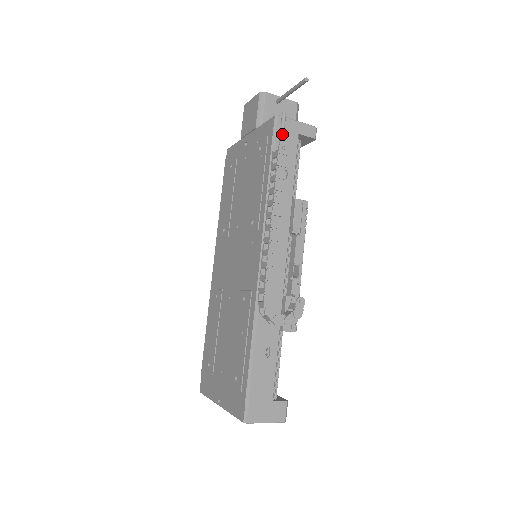
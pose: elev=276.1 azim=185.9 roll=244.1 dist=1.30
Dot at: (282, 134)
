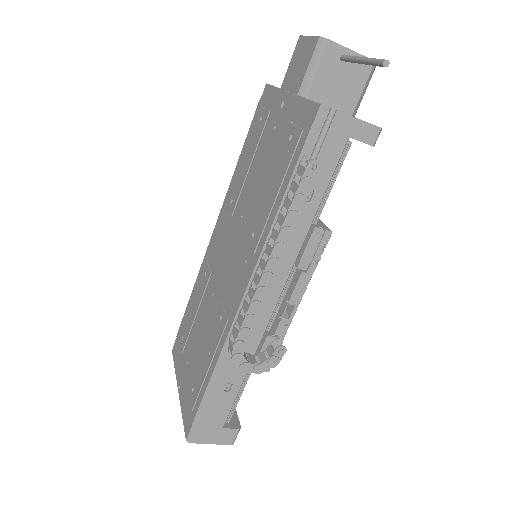
Dot at: (320, 142)
